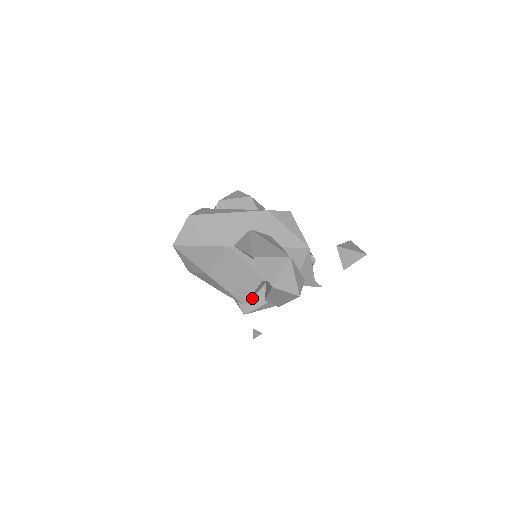
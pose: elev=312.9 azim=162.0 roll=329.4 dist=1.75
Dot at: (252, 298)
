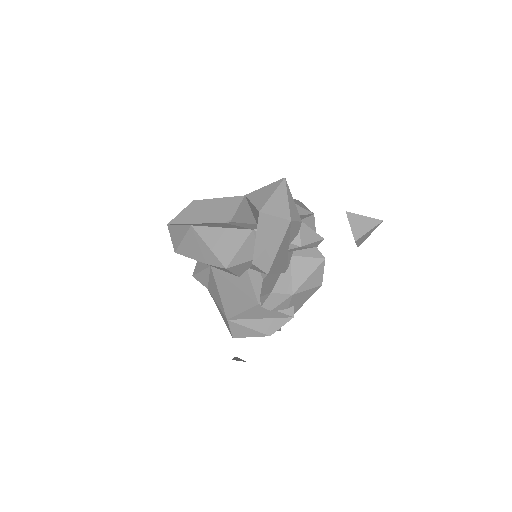
Dot at: (242, 308)
